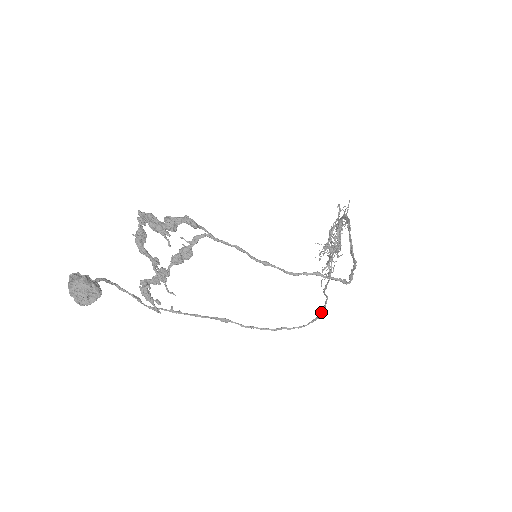
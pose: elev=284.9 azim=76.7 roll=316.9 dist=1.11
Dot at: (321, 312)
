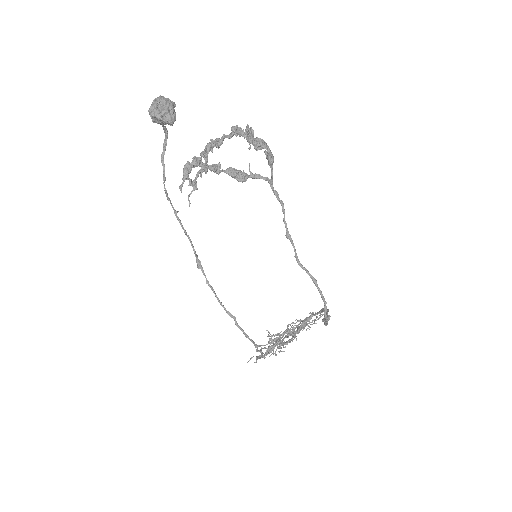
Dot at: (260, 350)
